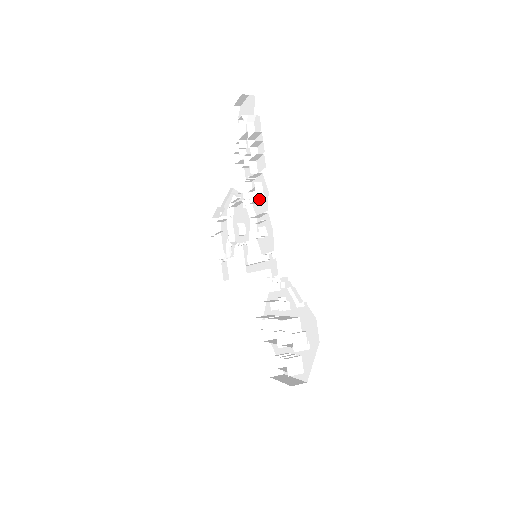
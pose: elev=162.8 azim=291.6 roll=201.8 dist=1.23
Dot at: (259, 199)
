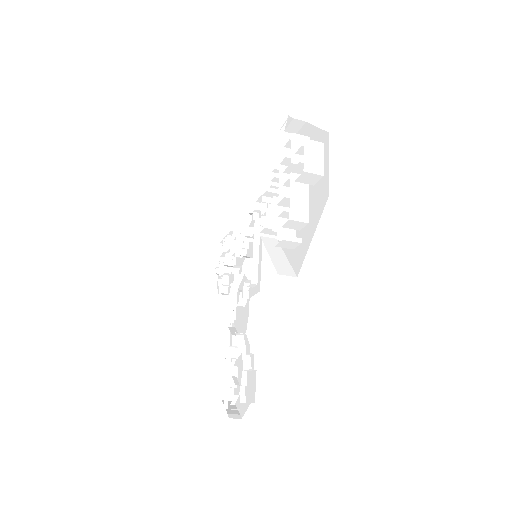
Dot at: (239, 238)
